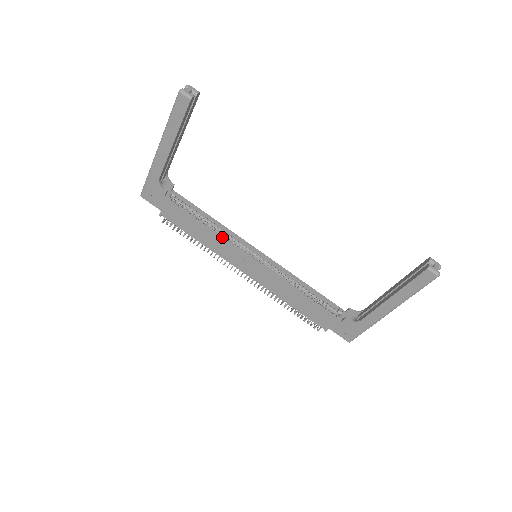
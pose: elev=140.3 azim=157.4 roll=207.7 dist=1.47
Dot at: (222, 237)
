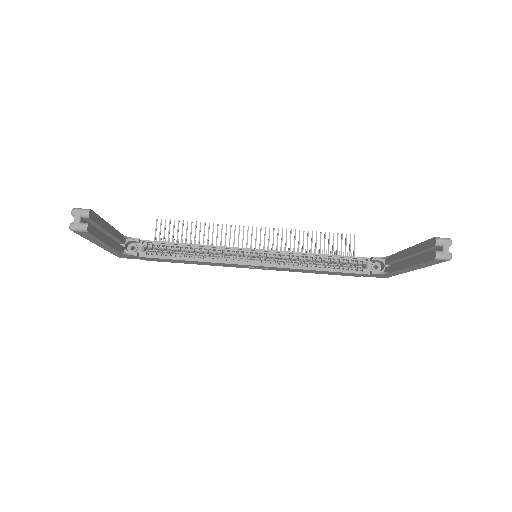
Dot at: (214, 262)
